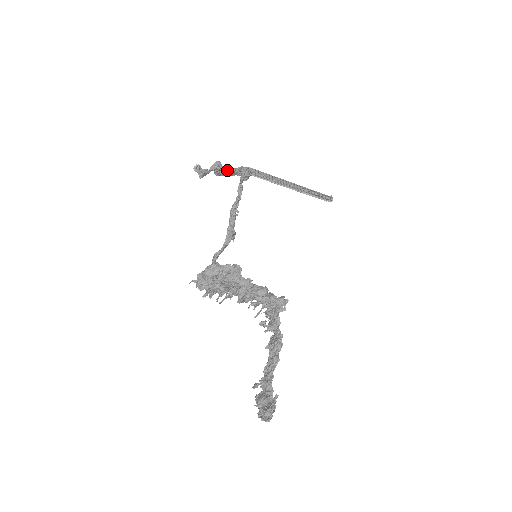
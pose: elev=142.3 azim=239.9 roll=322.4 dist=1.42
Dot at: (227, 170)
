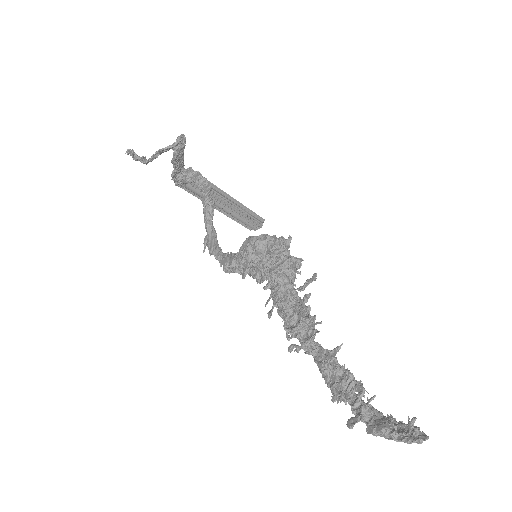
Dot at: (183, 156)
